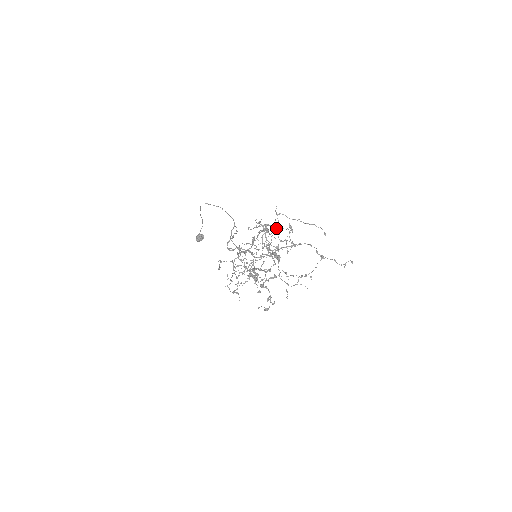
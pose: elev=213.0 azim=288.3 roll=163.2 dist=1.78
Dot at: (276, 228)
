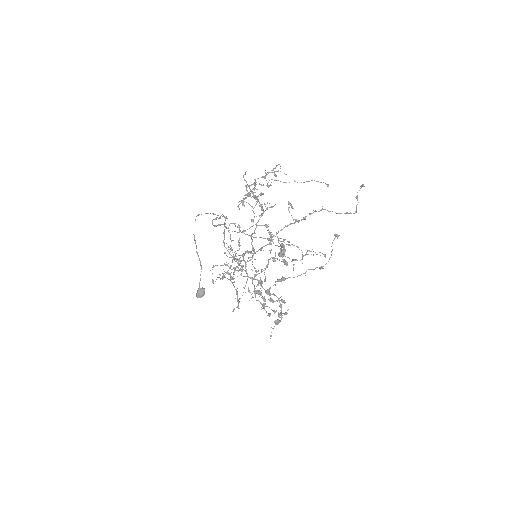
Dot at: occluded
